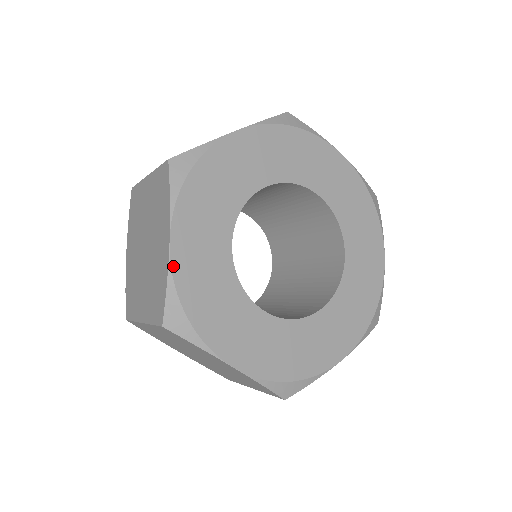
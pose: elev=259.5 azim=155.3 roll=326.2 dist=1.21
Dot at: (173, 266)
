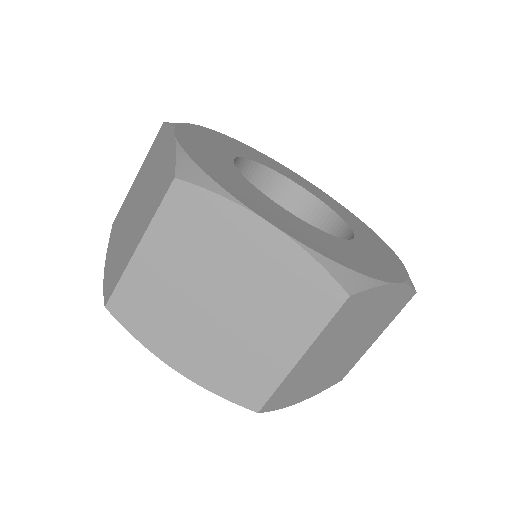
Dot at: (181, 144)
